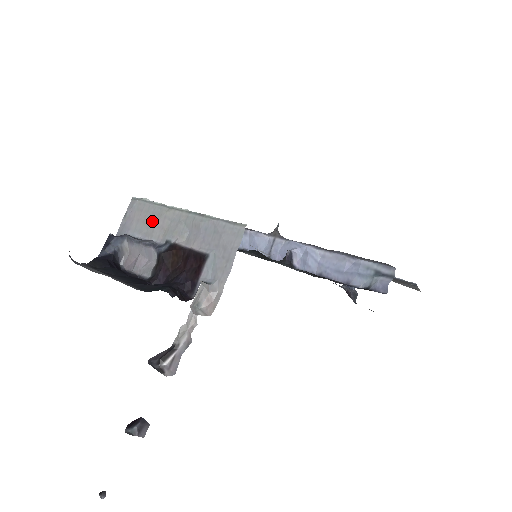
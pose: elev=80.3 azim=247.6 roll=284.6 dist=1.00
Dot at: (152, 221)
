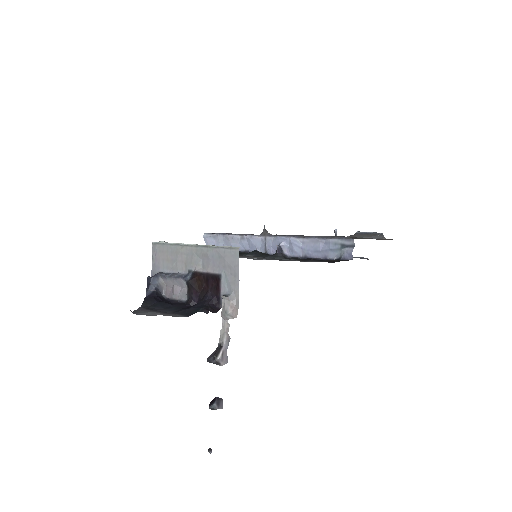
Dot at: (173, 258)
